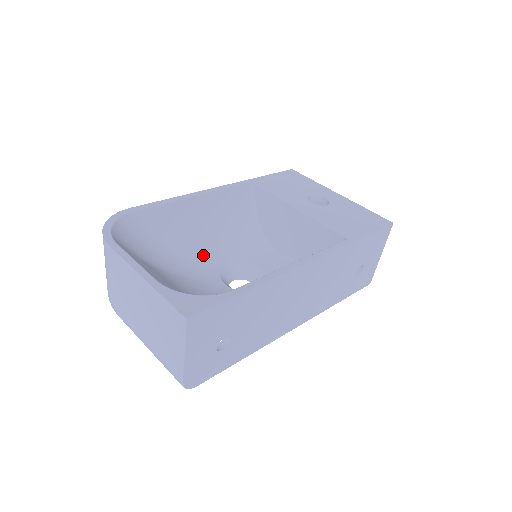
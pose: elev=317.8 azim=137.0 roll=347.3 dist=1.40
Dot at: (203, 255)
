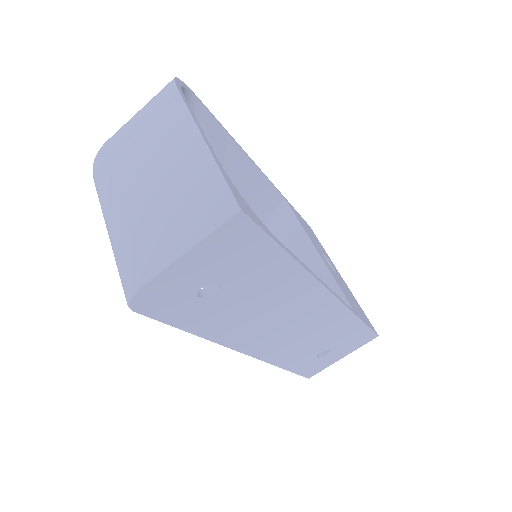
Dot at: occluded
